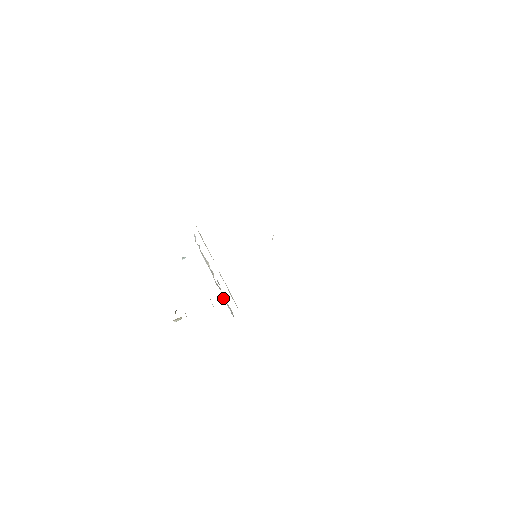
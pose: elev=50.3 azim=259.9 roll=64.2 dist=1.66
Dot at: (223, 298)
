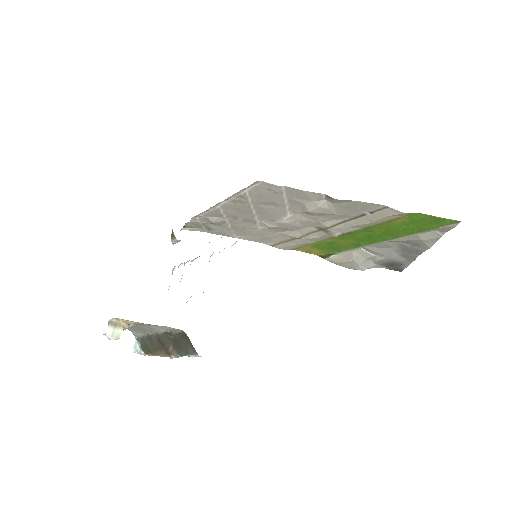
Dot at: occluded
